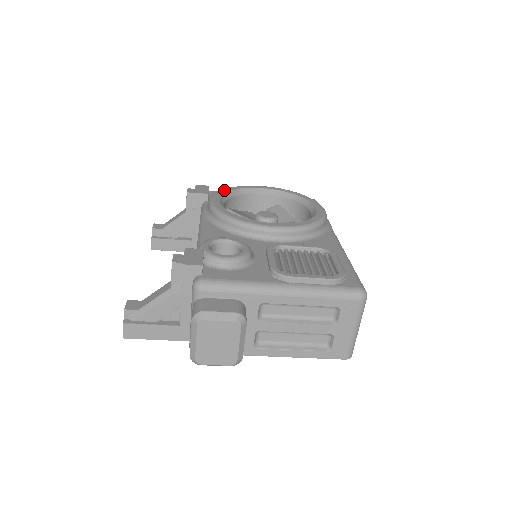
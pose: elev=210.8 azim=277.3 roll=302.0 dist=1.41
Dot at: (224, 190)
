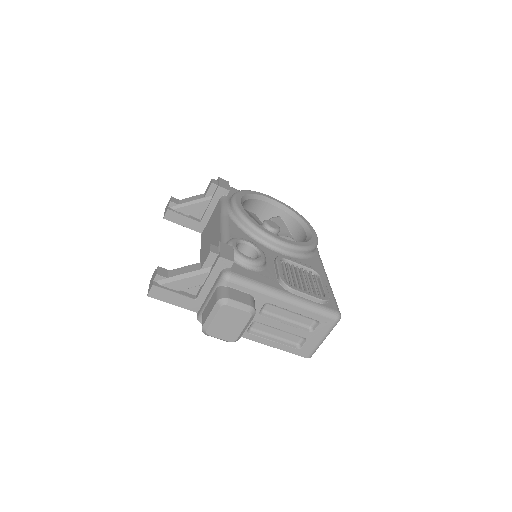
Dot at: (243, 192)
